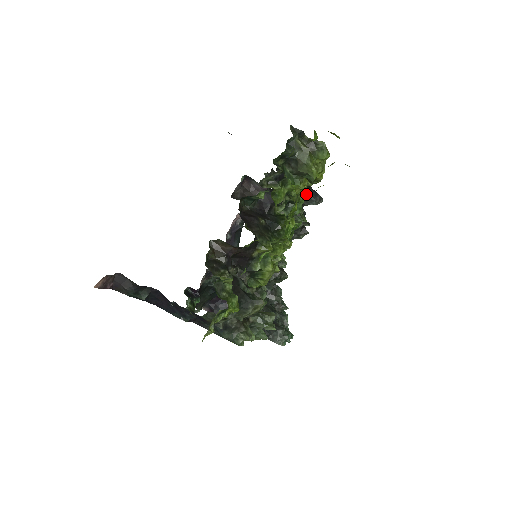
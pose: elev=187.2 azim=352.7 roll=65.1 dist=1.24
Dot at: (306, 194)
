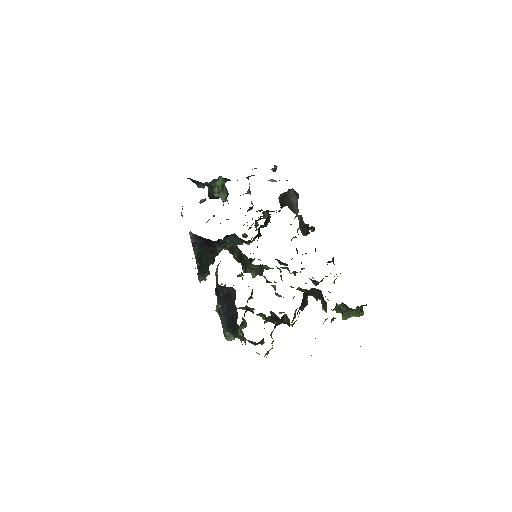
Dot at: (319, 282)
